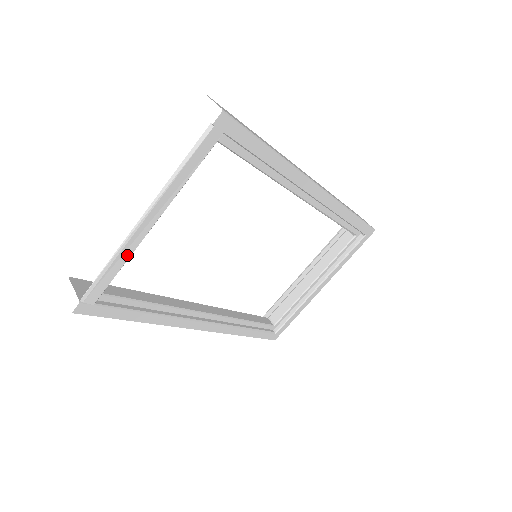
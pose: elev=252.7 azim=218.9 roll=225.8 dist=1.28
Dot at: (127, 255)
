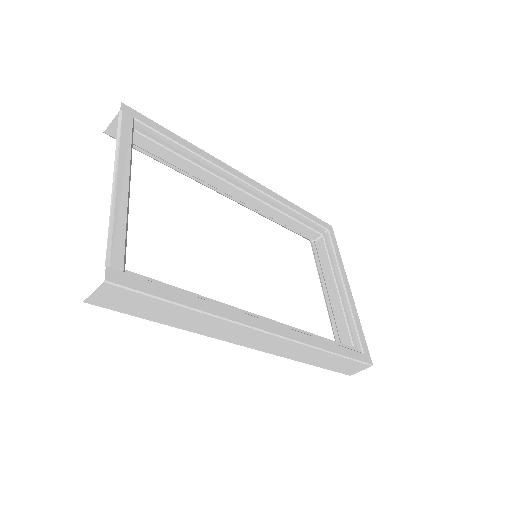
Dot at: (123, 213)
